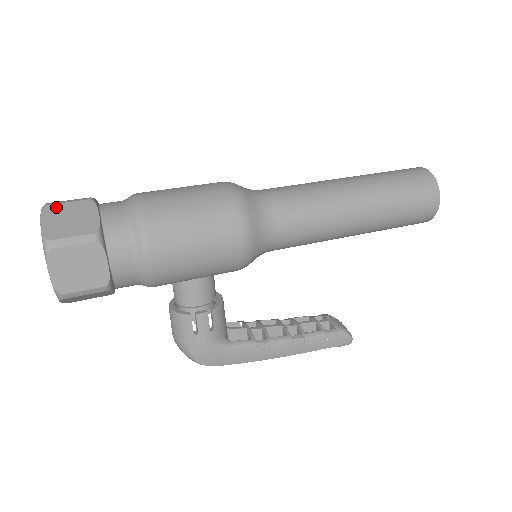
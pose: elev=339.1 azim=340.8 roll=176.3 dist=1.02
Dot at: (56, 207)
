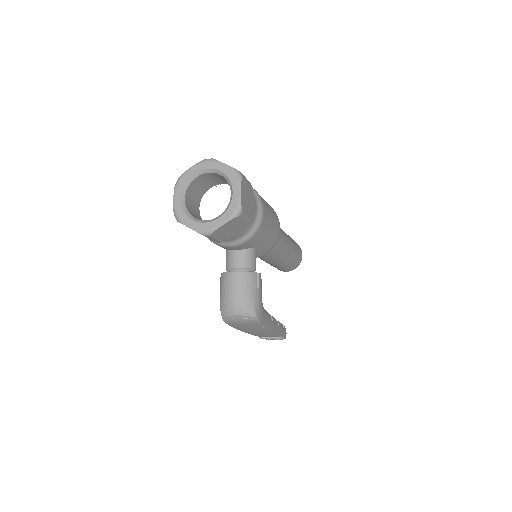
Dot at: occluded
